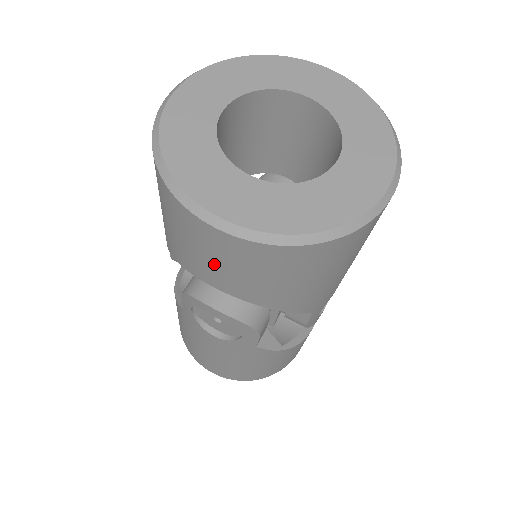
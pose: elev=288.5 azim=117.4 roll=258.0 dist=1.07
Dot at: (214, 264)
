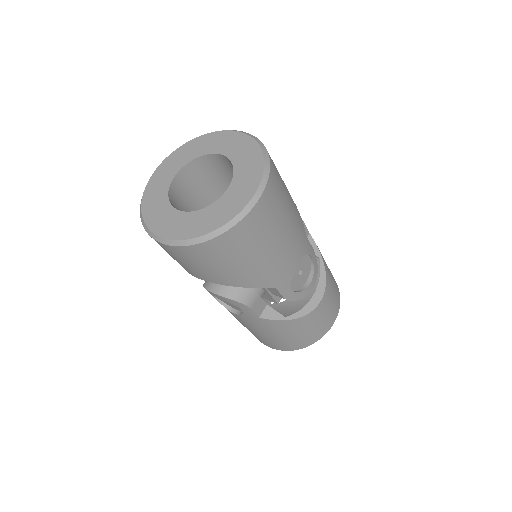
Dot at: (180, 263)
